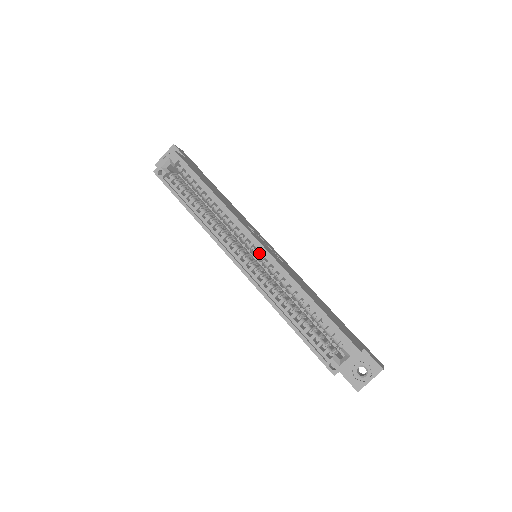
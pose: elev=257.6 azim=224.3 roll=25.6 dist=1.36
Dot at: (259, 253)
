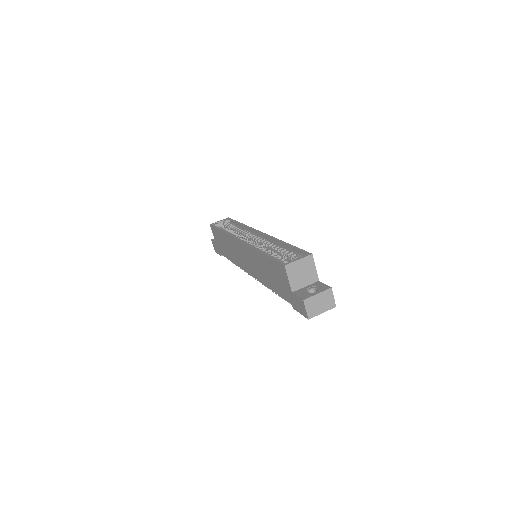
Dot at: occluded
